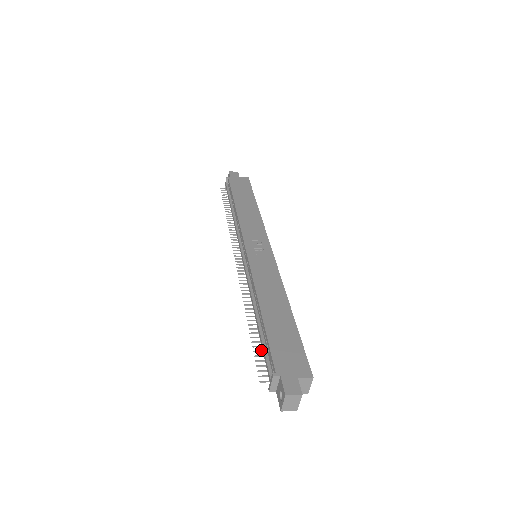
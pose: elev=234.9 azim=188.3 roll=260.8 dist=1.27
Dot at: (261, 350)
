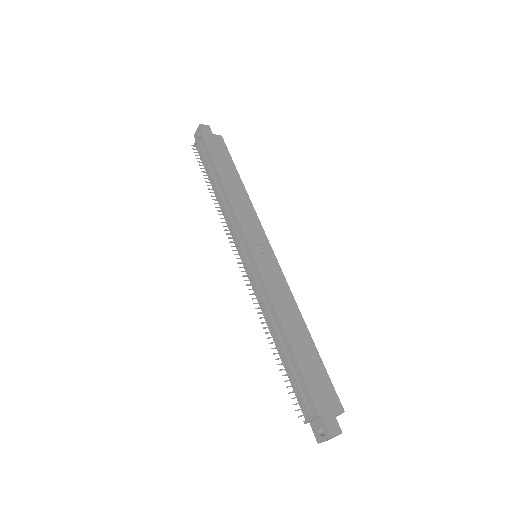
Dot at: (290, 379)
